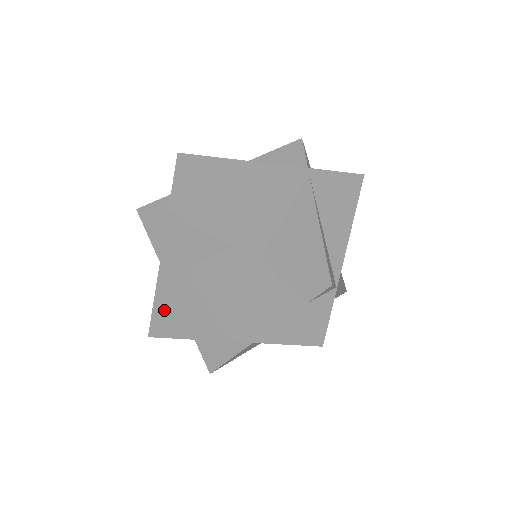
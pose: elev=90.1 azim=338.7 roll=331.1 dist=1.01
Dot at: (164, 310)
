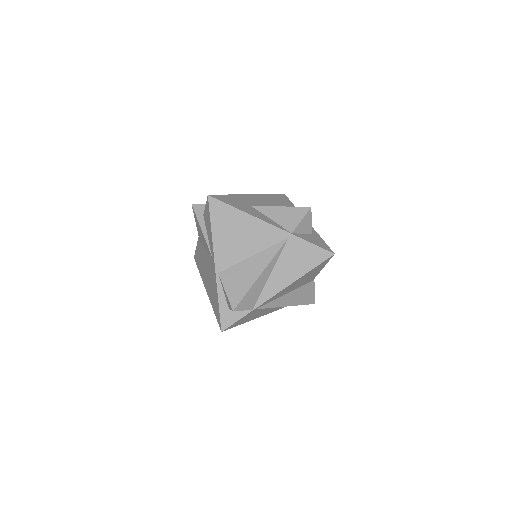
Dot at: (198, 254)
